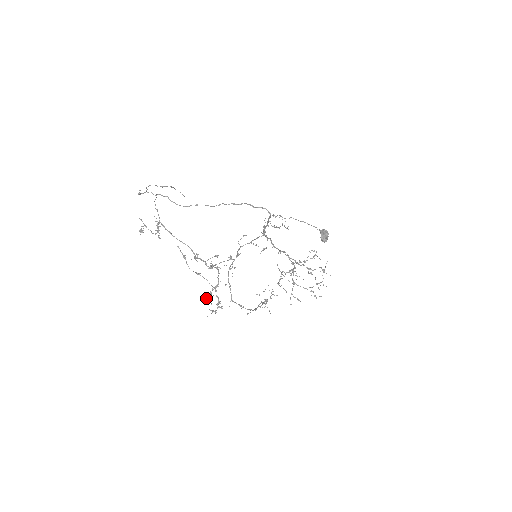
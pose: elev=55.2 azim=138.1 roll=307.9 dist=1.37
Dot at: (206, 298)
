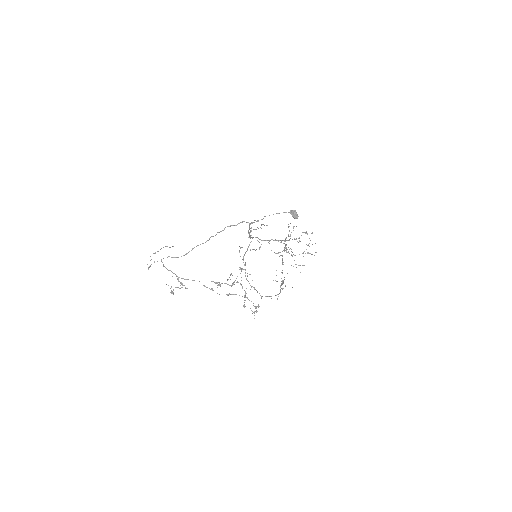
Dot at: (244, 307)
